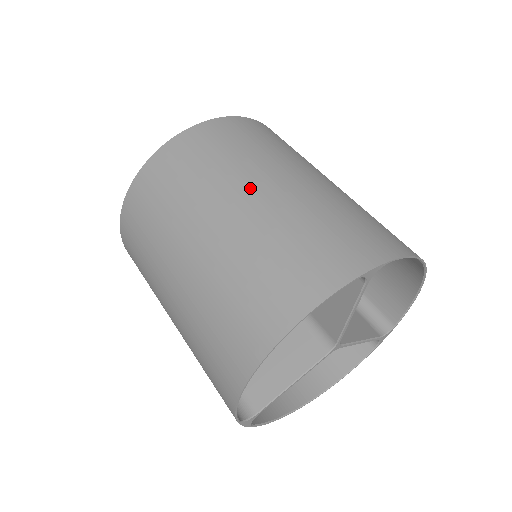
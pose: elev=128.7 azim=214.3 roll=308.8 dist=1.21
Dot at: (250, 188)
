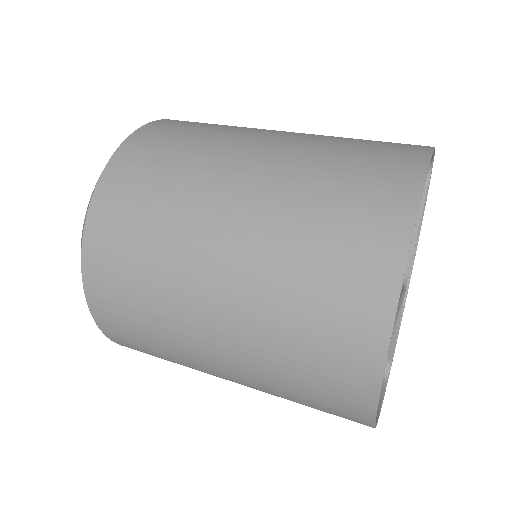
Dot at: occluded
